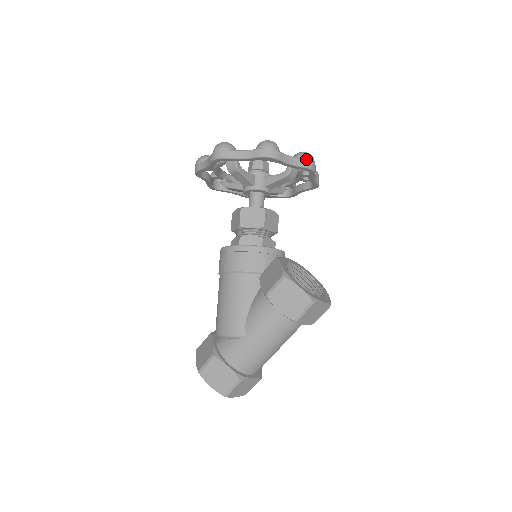
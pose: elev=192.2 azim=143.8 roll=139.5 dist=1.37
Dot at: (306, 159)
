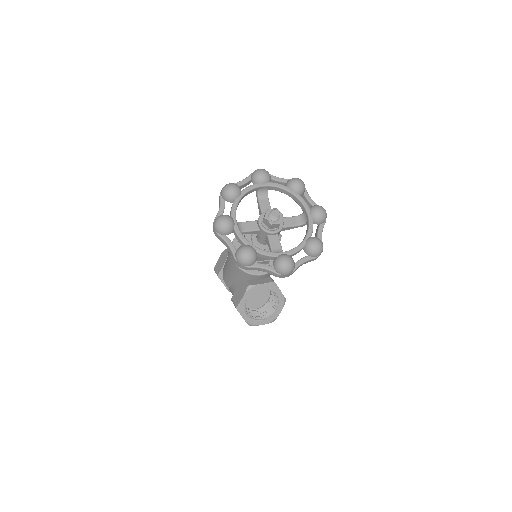
Dot at: (279, 273)
